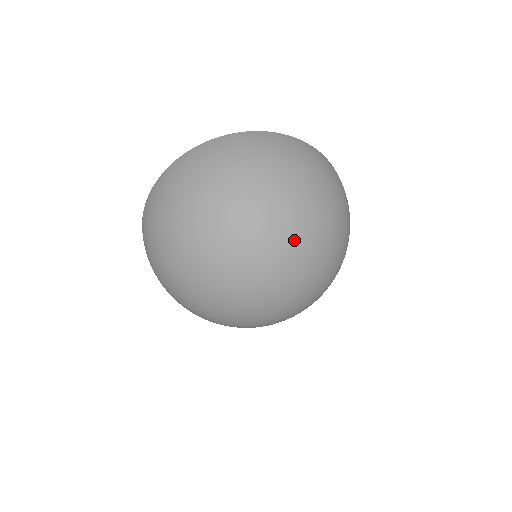
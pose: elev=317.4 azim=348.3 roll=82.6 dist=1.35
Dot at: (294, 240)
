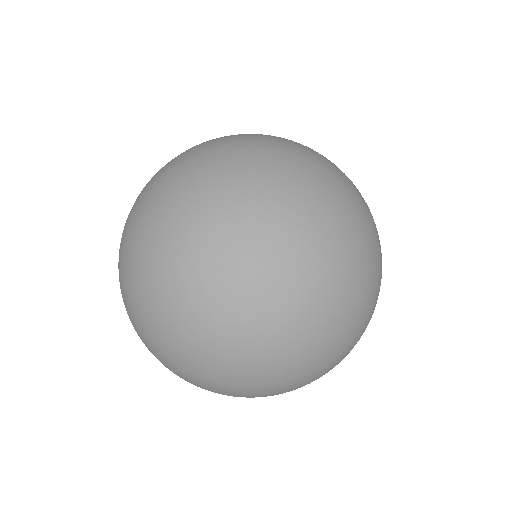
Dot at: (266, 163)
